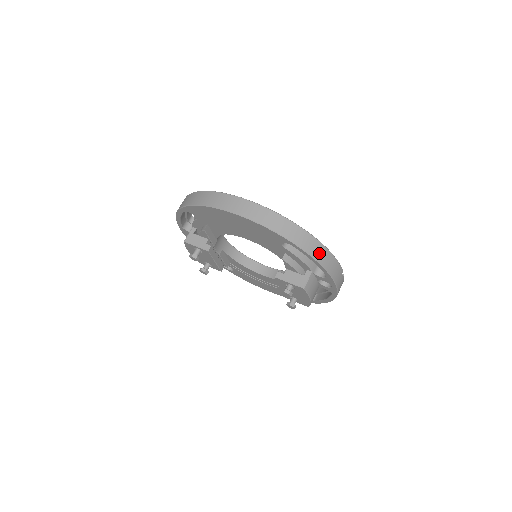
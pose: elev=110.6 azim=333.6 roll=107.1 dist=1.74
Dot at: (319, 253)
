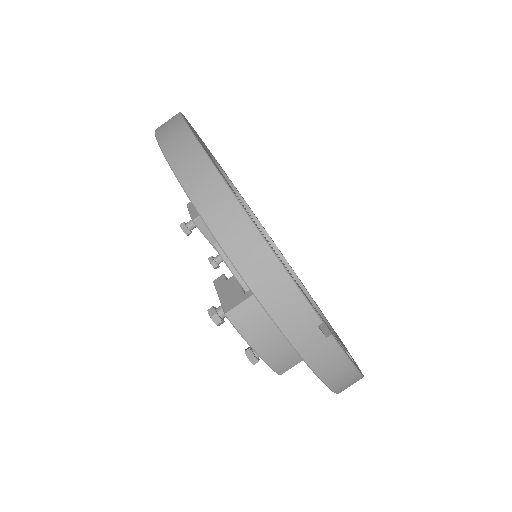
Dot at: (241, 244)
